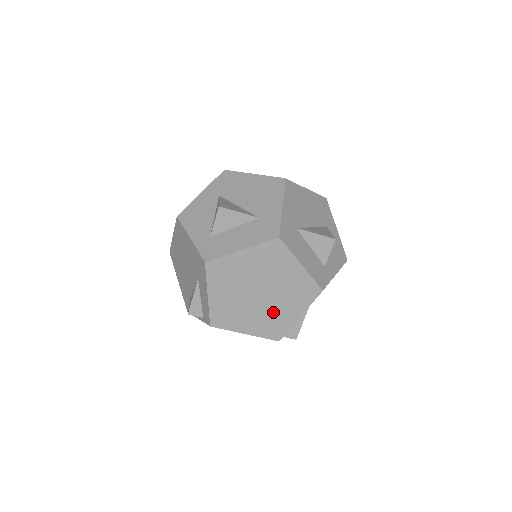
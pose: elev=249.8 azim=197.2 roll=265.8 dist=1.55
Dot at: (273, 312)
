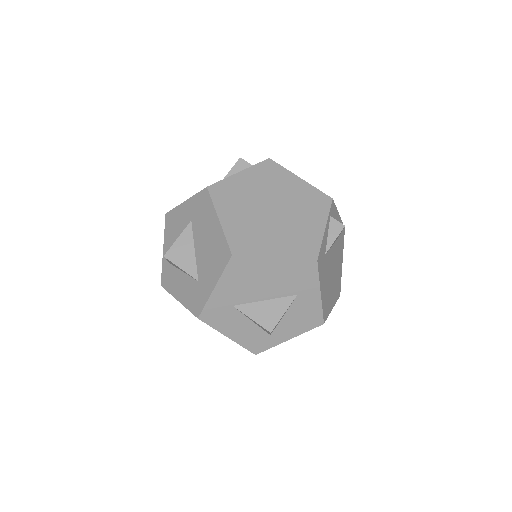
Dot at: occluded
